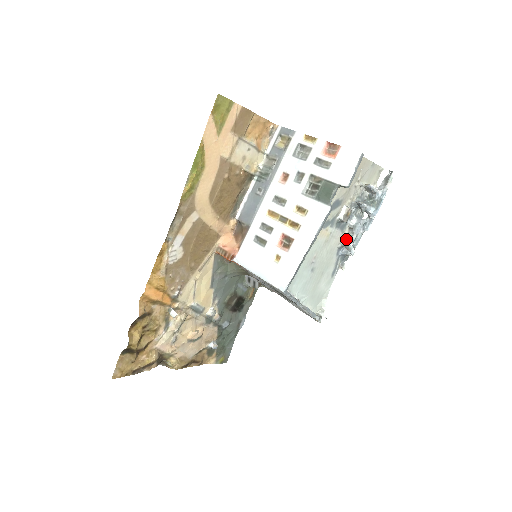
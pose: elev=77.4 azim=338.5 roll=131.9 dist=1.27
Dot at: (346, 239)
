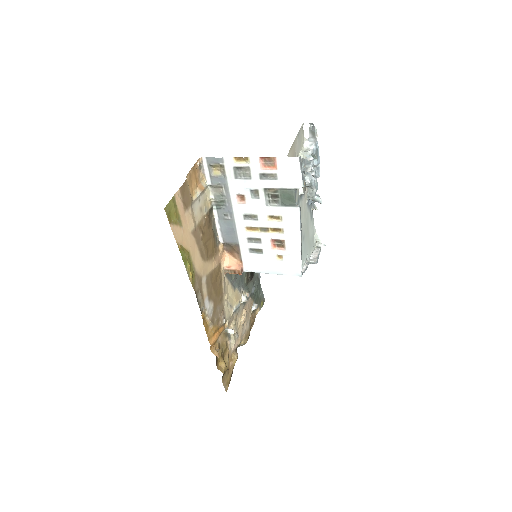
Dot at: (309, 195)
